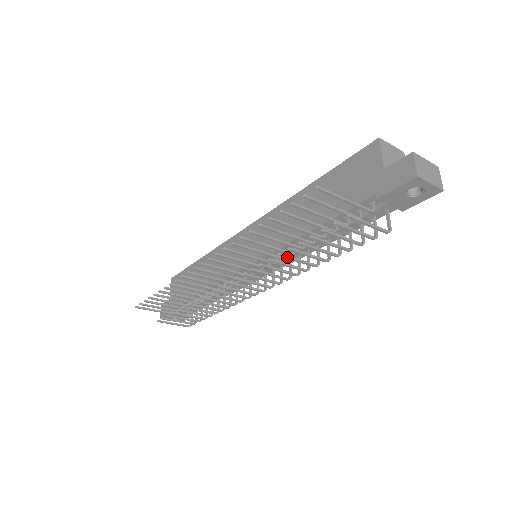
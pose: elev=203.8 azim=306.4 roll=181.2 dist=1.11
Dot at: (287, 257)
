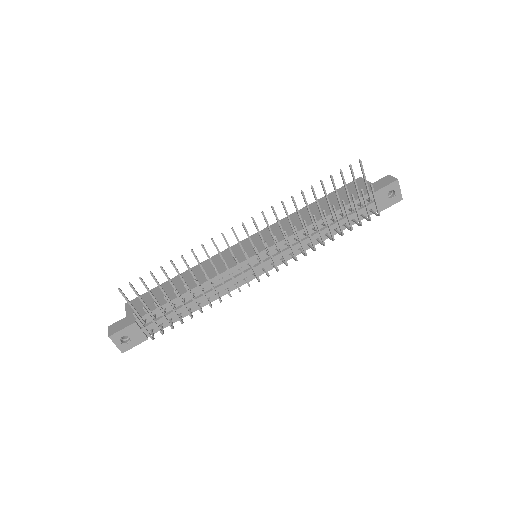
Dot at: occluded
